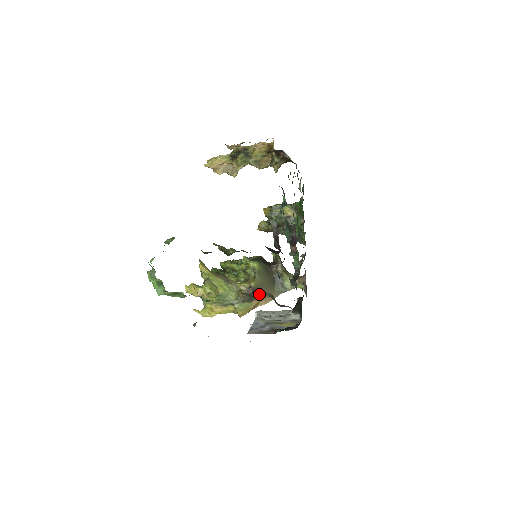
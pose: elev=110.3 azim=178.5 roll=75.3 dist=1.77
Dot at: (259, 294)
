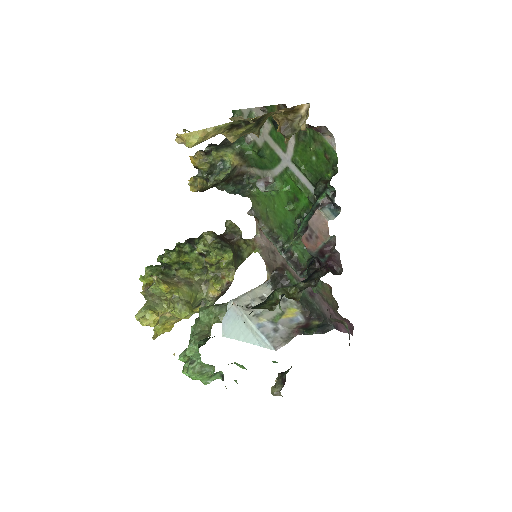
Dot at: occluded
